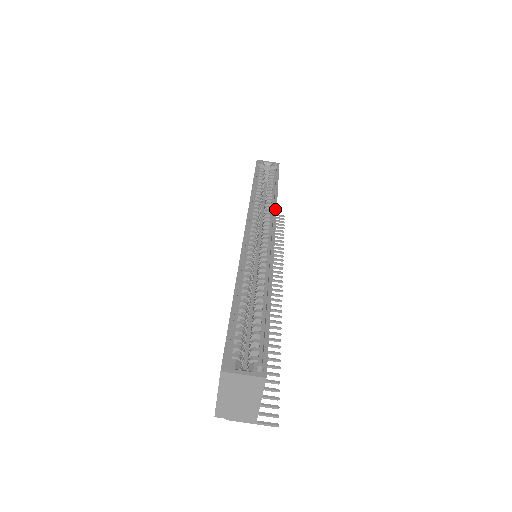
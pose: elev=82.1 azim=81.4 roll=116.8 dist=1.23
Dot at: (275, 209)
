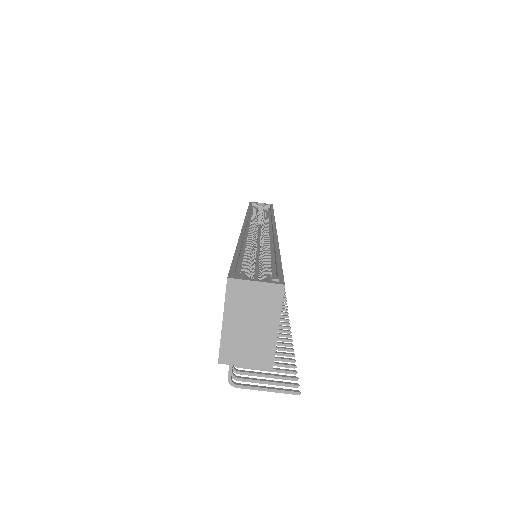
Dot at: (273, 218)
